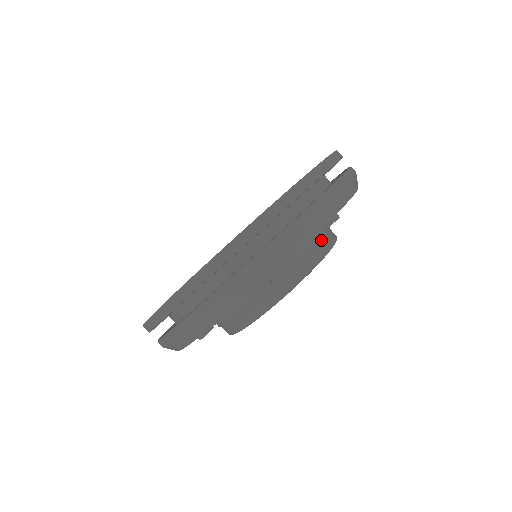
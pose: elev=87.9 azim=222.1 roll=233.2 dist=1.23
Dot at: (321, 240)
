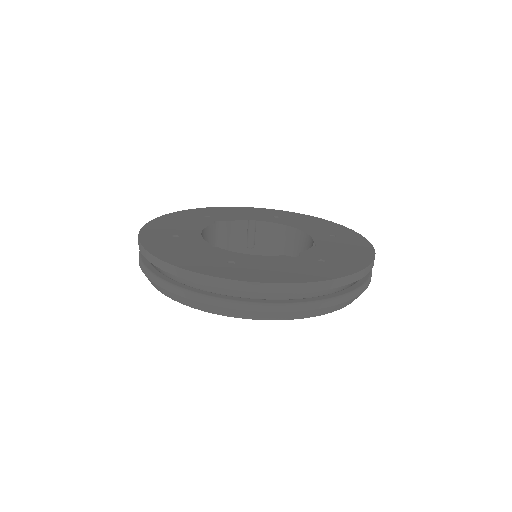
Dot at: occluded
